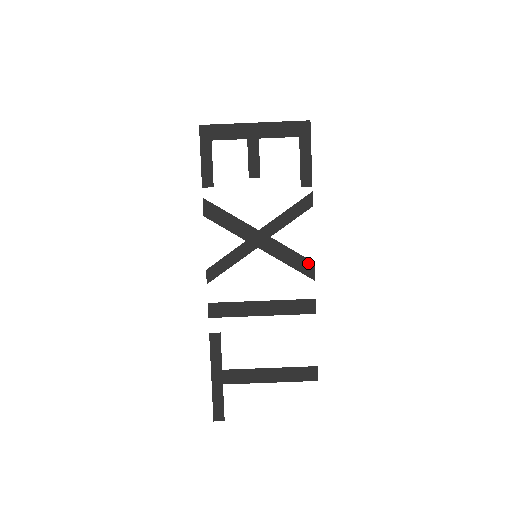
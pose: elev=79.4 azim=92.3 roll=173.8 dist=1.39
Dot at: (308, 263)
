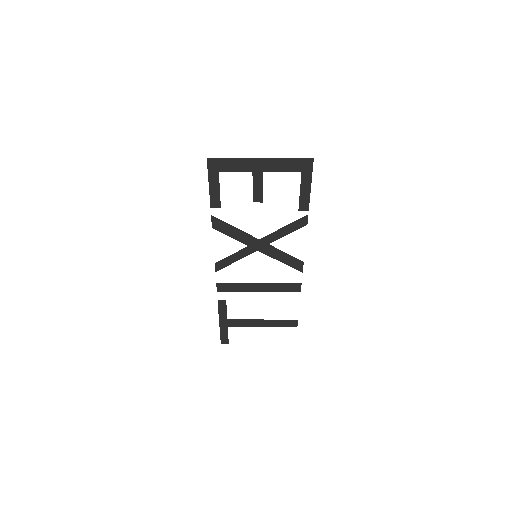
Dot at: (298, 262)
